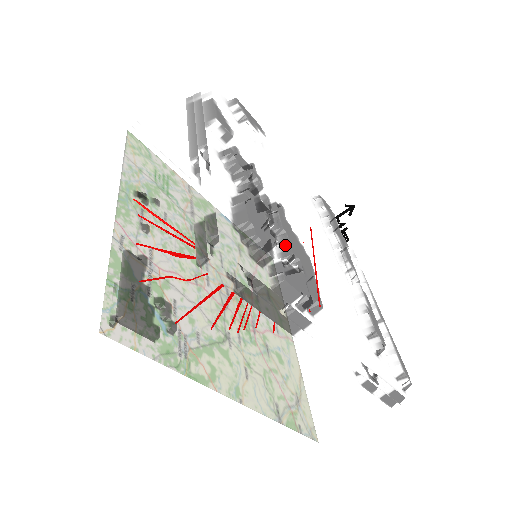
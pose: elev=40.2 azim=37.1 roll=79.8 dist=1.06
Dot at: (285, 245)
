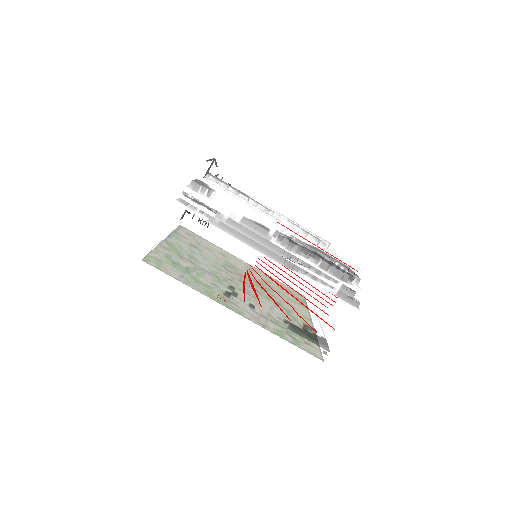
Dot at: occluded
